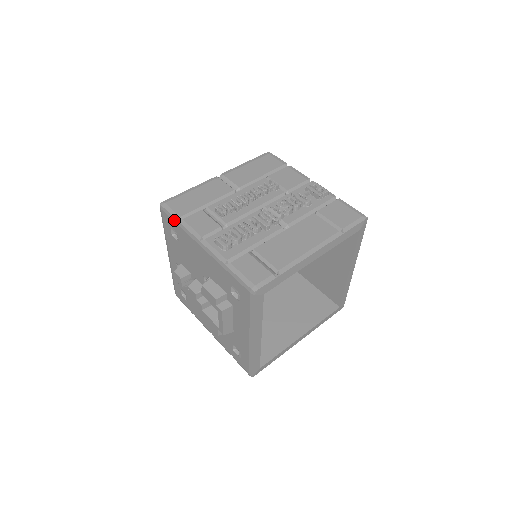
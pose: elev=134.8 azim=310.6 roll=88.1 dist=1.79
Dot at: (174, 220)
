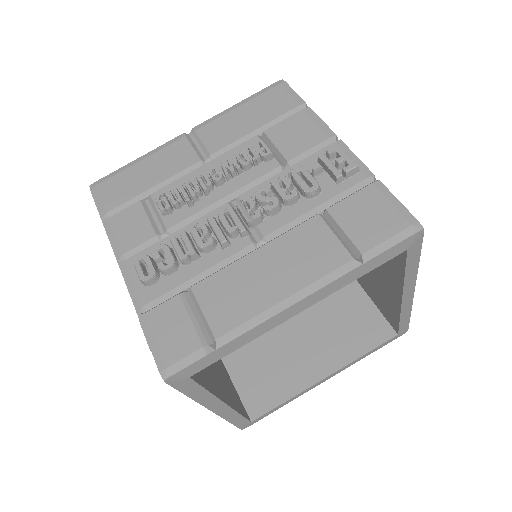
Dot at: (100, 217)
